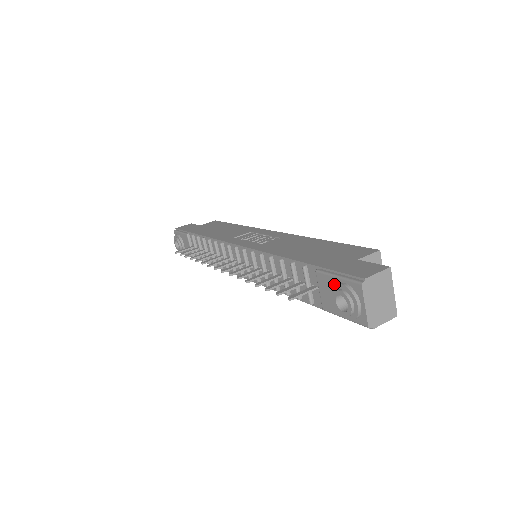
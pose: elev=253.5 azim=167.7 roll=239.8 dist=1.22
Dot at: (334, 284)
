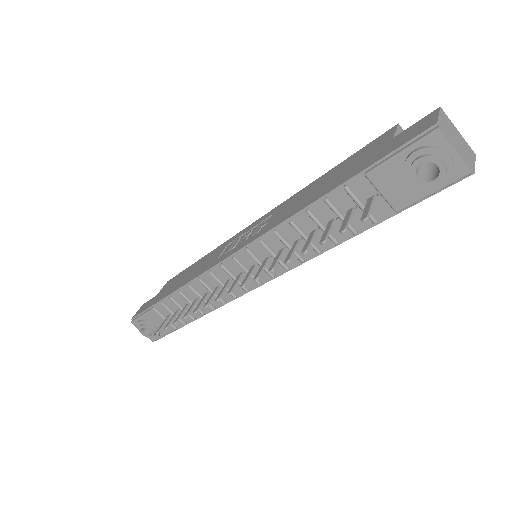
Dot at: (400, 166)
